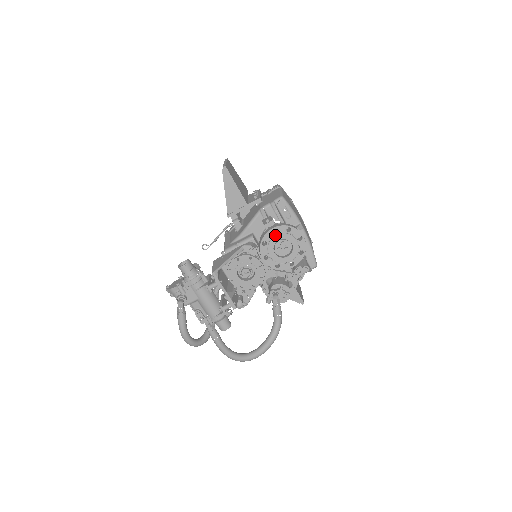
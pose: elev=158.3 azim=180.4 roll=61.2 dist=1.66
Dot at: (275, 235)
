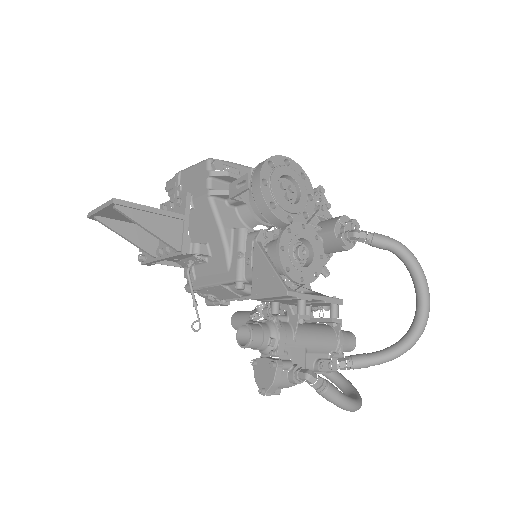
Dot at: (269, 184)
